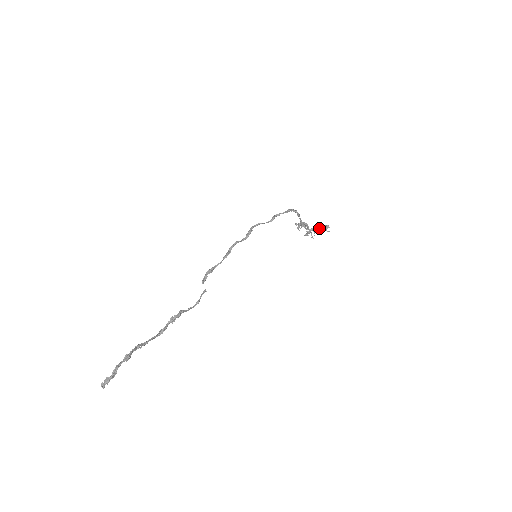
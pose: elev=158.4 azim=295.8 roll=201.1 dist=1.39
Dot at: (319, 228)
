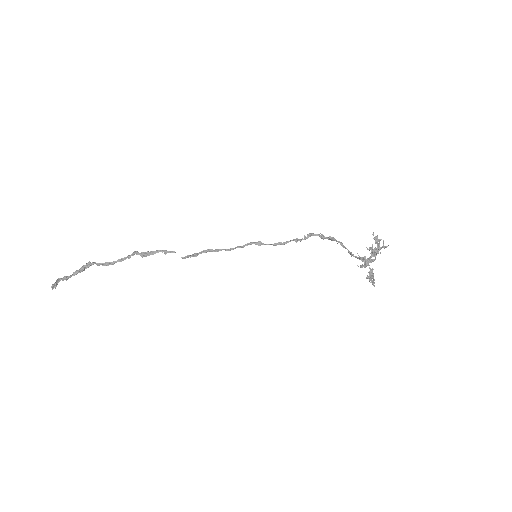
Dot at: (374, 250)
